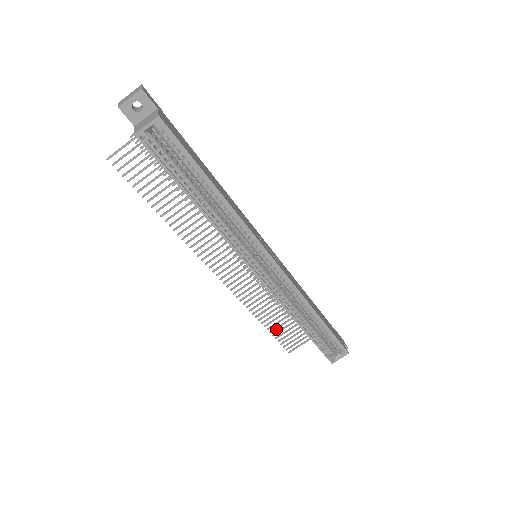
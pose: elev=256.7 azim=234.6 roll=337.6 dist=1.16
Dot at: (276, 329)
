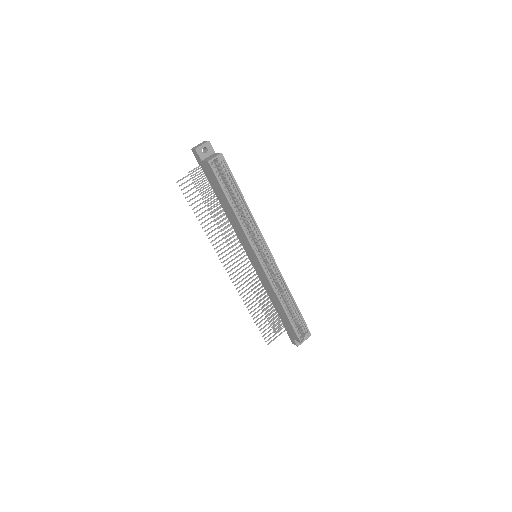
Dot at: (260, 322)
